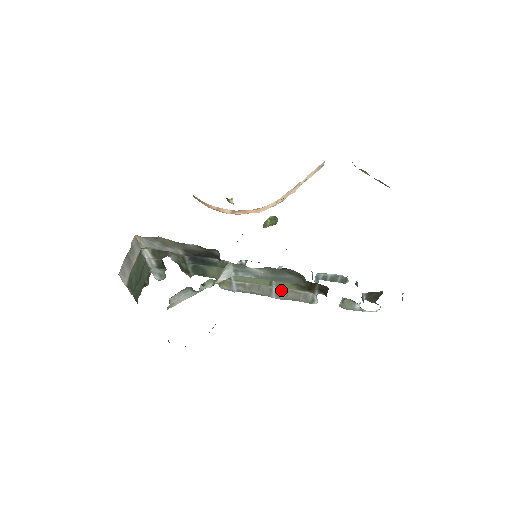
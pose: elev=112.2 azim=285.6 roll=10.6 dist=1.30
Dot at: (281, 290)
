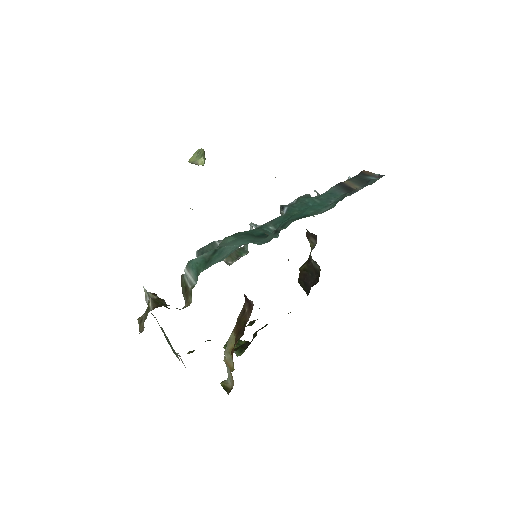
Dot at: occluded
